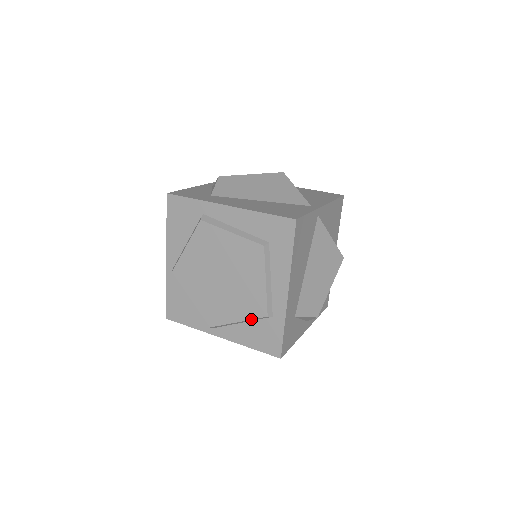
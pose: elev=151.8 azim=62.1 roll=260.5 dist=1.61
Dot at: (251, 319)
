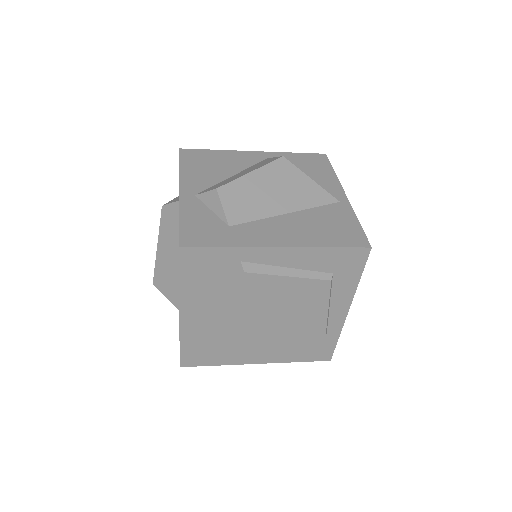
Dot at: occluded
